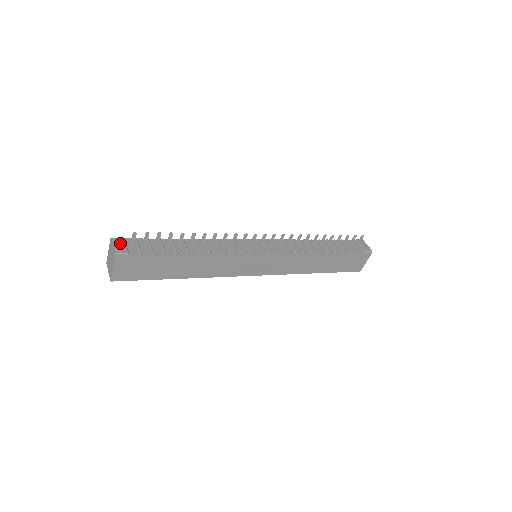
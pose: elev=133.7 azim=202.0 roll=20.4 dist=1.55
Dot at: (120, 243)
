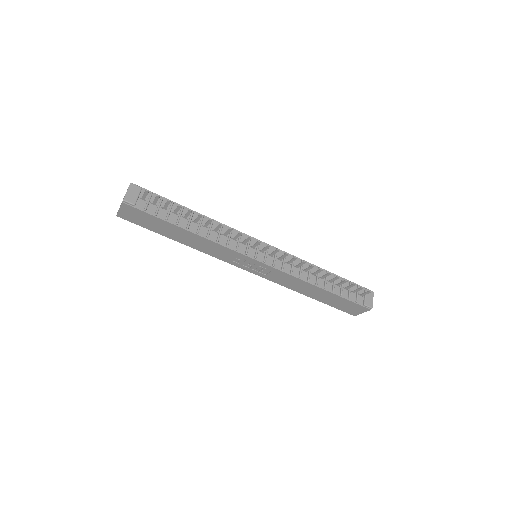
Dot at: (134, 191)
